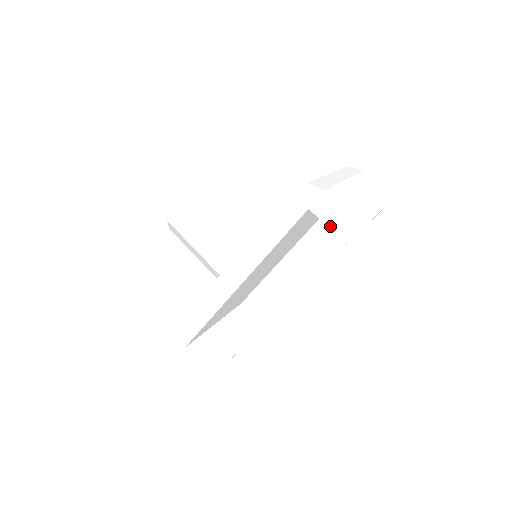
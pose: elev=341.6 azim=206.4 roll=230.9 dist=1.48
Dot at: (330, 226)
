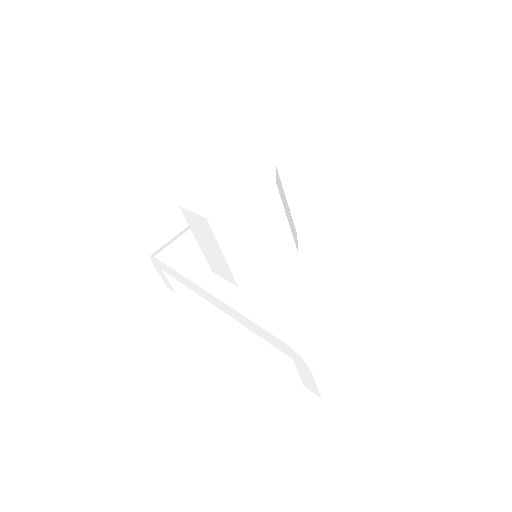
Dot at: (300, 375)
